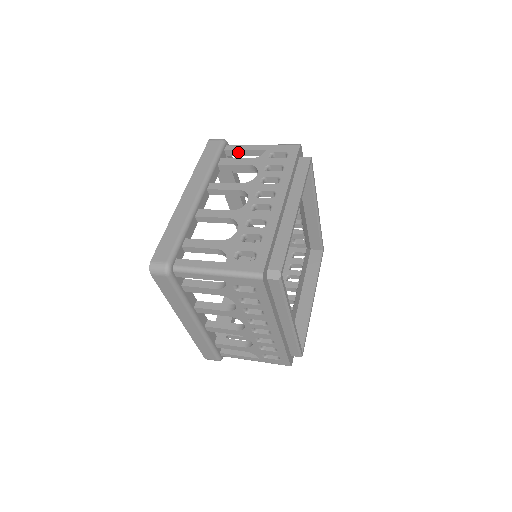
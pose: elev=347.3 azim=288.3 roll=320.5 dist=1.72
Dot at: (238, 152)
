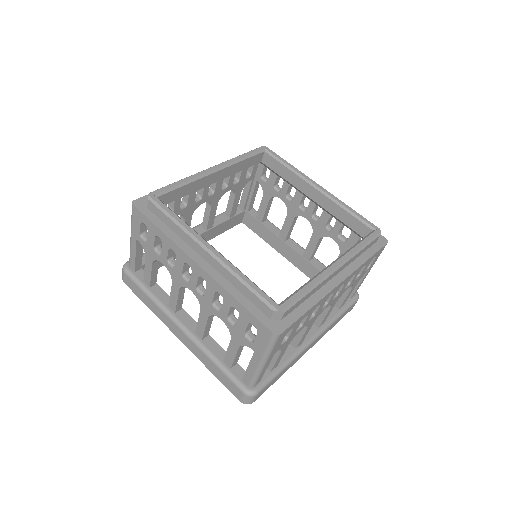
Dot at: (243, 199)
